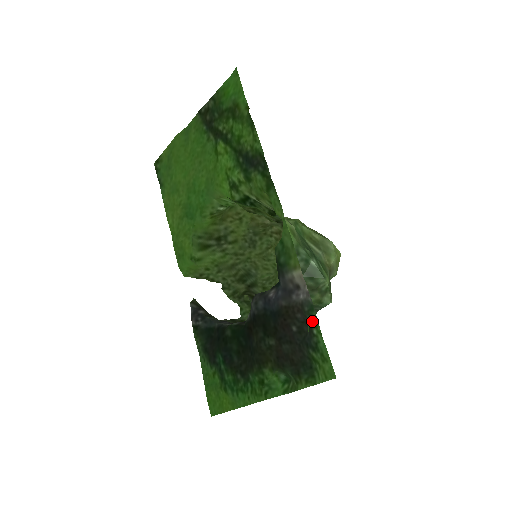
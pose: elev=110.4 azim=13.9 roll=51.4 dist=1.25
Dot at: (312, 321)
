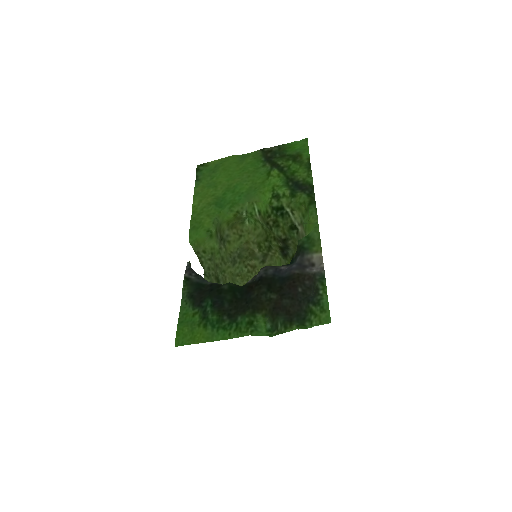
Dot at: (321, 285)
